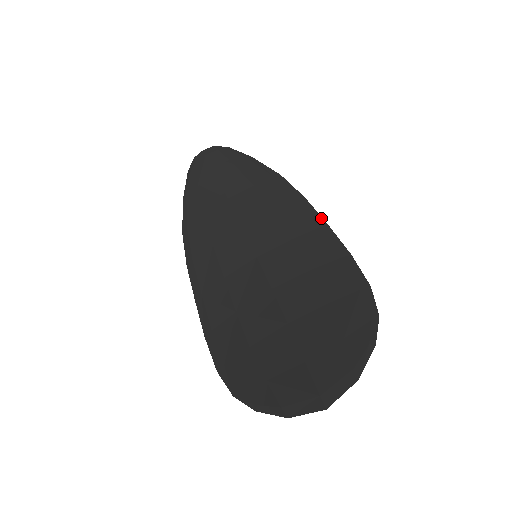
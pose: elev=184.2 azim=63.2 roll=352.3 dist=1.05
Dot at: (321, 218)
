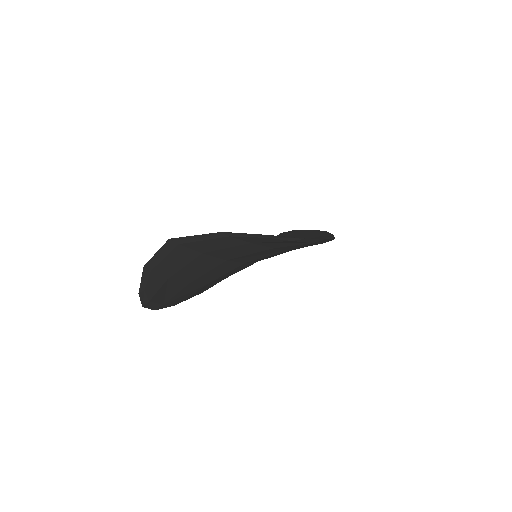
Dot at: (333, 237)
